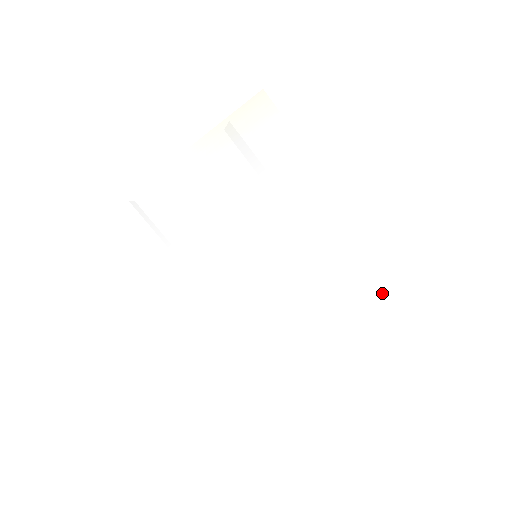
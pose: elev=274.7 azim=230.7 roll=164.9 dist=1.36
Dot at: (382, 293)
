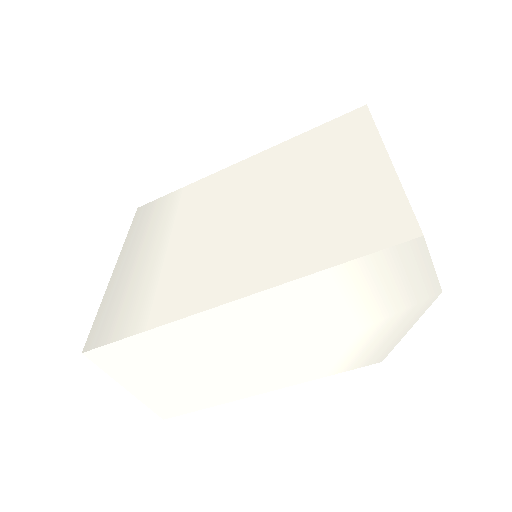
Dot at: (336, 131)
